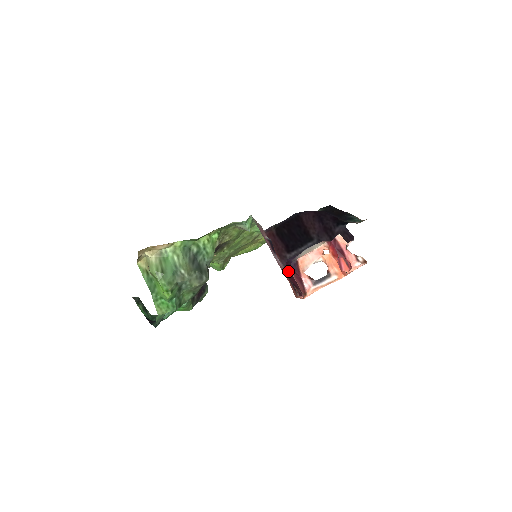
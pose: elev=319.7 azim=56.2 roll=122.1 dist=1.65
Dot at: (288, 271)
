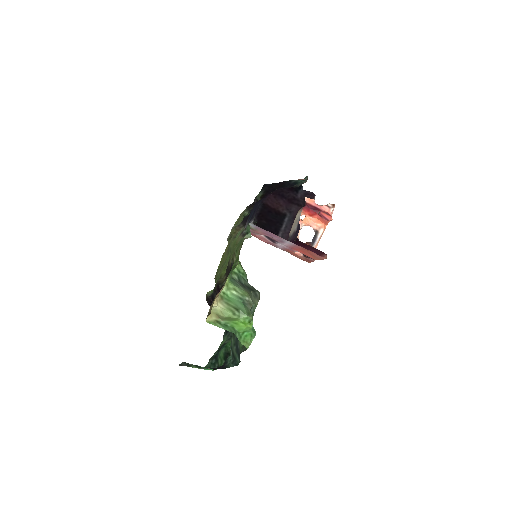
Dot at: occluded
